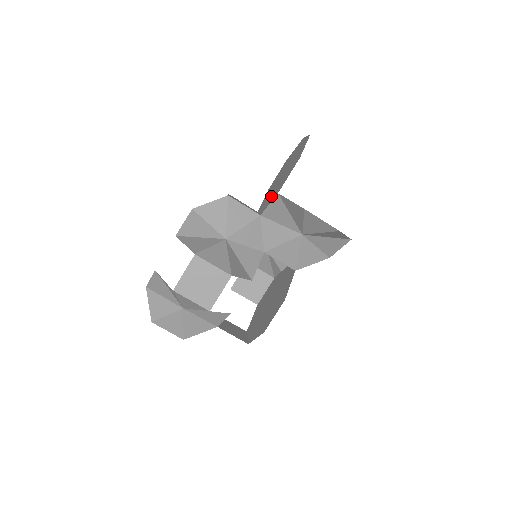
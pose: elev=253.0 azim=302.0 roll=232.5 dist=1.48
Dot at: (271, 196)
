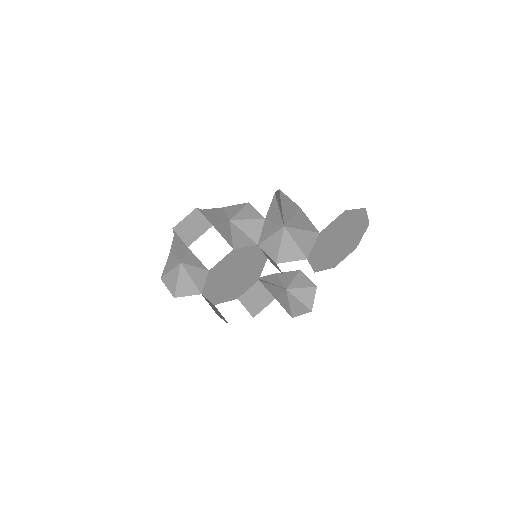
Dot at: occluded
